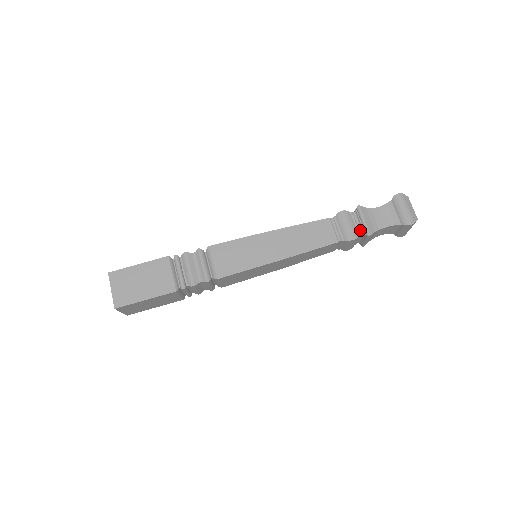
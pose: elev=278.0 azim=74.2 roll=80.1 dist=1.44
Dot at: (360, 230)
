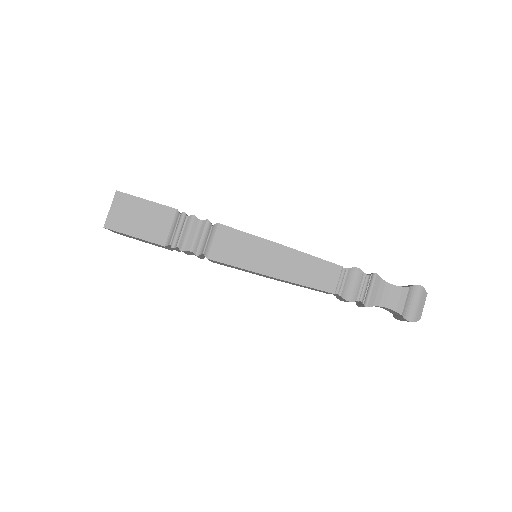
Dot at: (362, 295)
